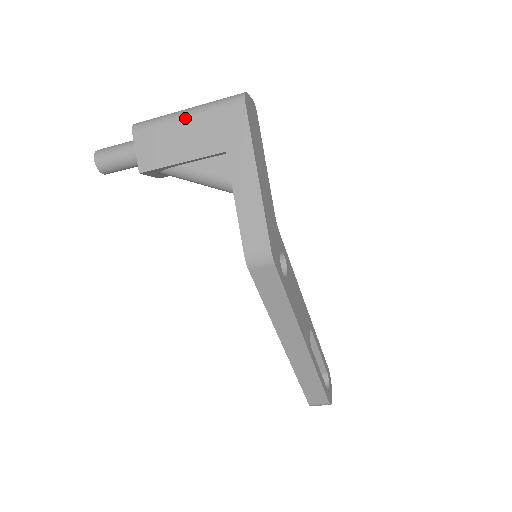
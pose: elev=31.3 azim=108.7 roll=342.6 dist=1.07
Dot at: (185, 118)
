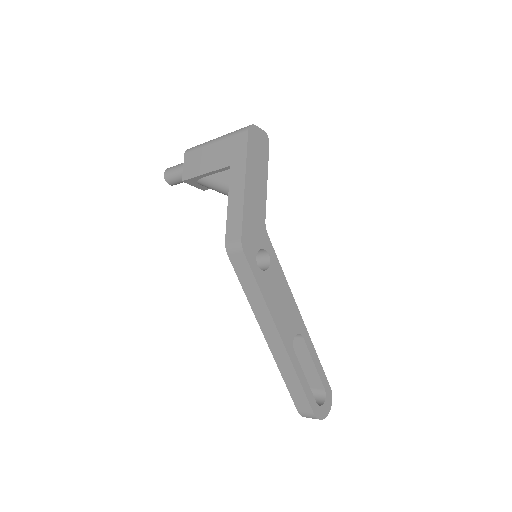
Dot at: (213, 143)
